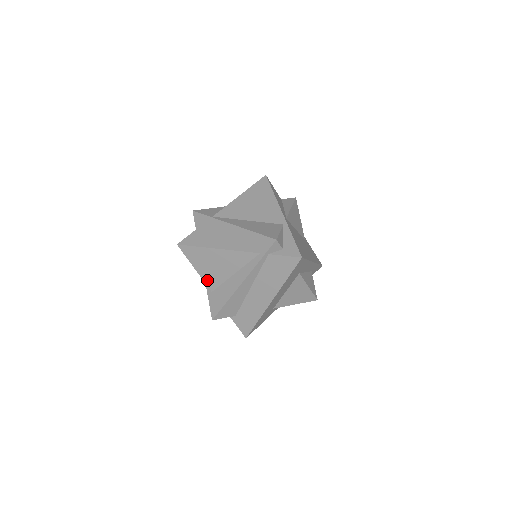
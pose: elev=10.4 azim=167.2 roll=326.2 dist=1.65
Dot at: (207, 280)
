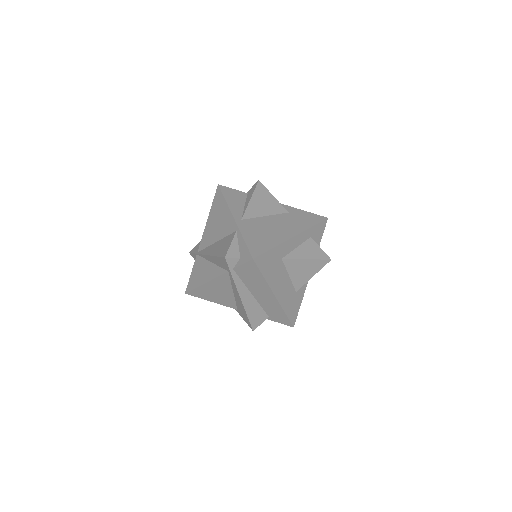
Dot at: (226, 304)
